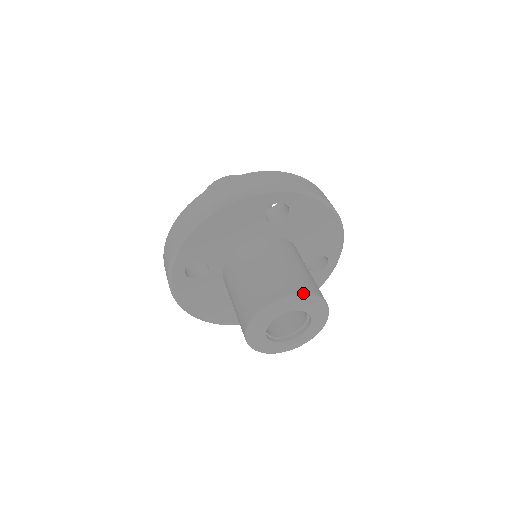
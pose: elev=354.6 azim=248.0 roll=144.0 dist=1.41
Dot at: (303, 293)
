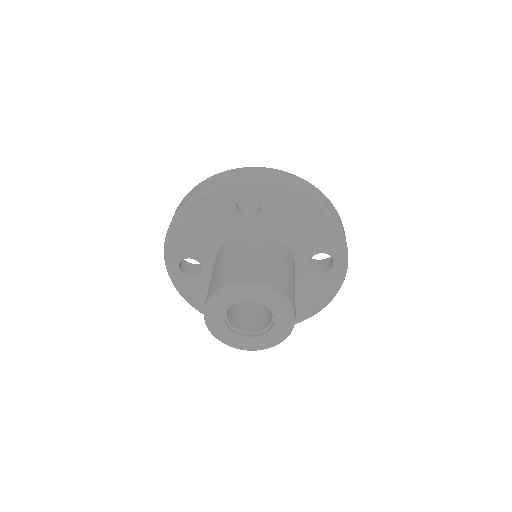
Dot at: (248, 282)
